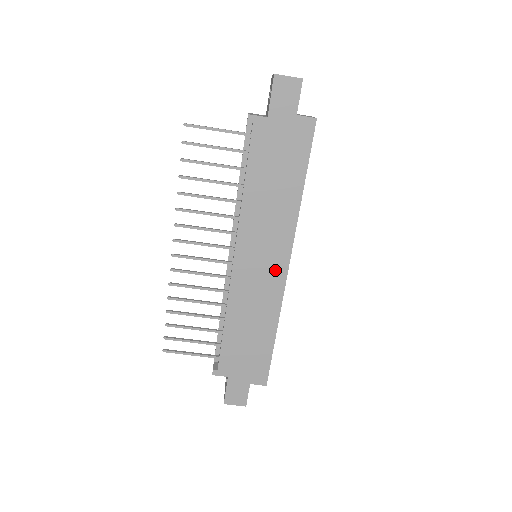
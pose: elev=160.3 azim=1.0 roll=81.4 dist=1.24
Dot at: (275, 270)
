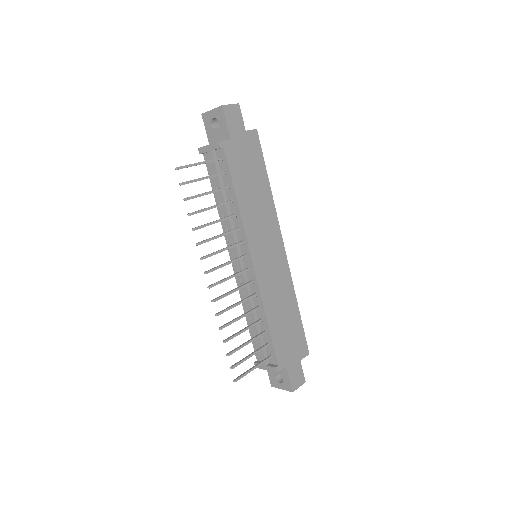
Dot at: (278, 255)
